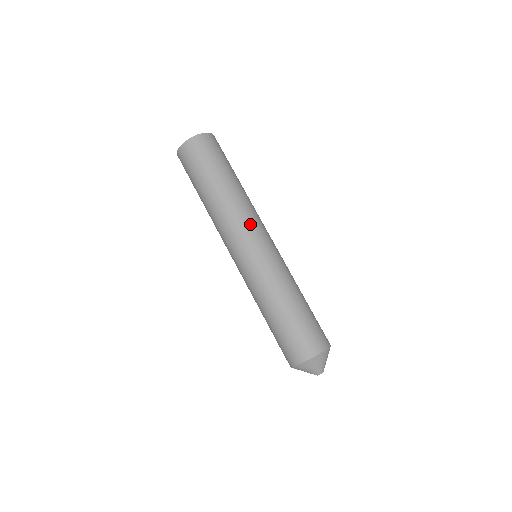
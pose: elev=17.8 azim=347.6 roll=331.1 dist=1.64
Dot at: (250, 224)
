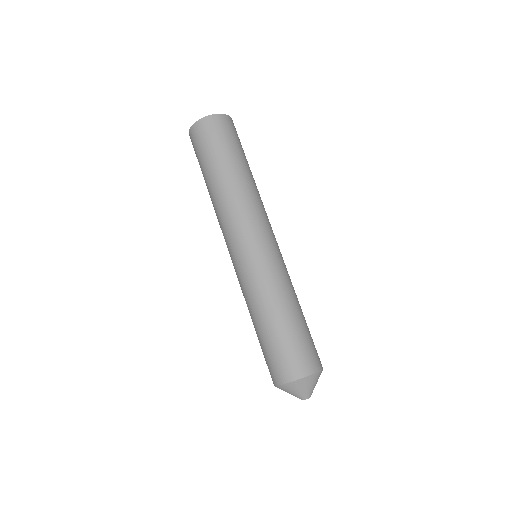
Dot at: (255, 219)
